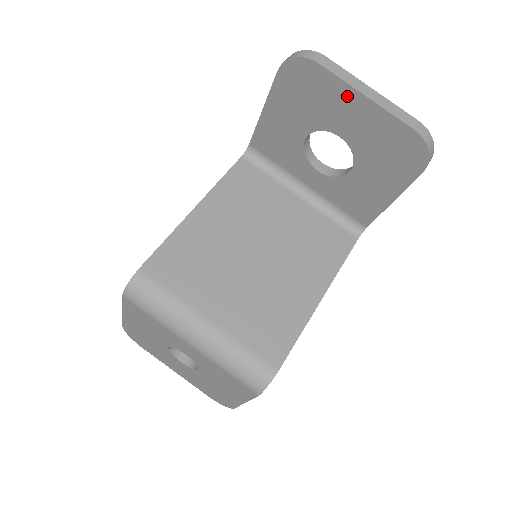
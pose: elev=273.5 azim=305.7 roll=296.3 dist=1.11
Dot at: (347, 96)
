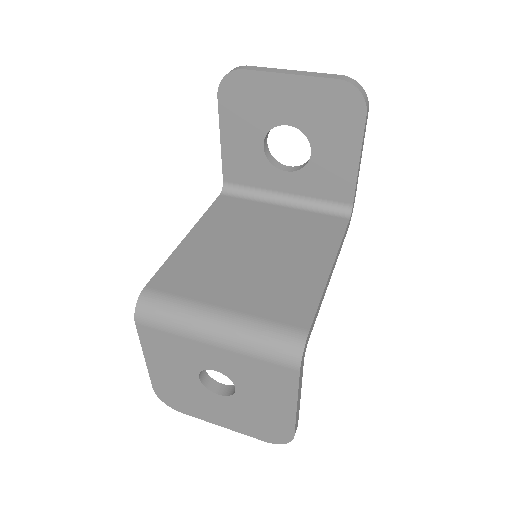
Dot at: (276, 83)
